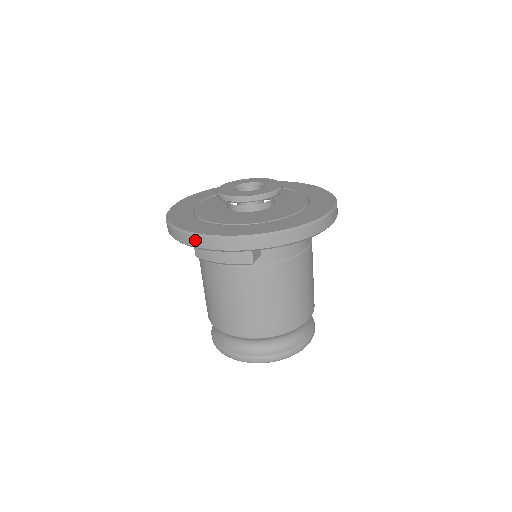
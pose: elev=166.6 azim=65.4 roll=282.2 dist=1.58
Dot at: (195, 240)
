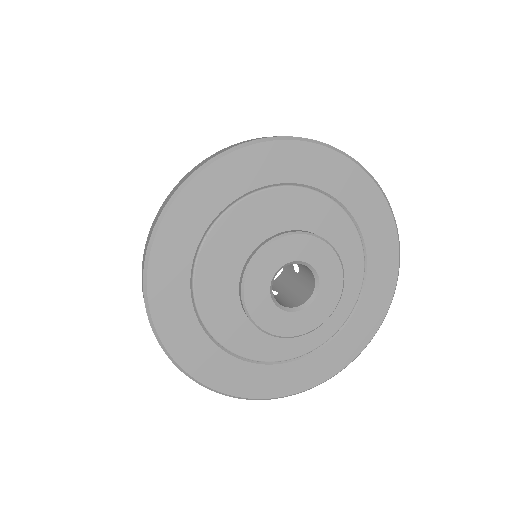
Dot at: occluded
